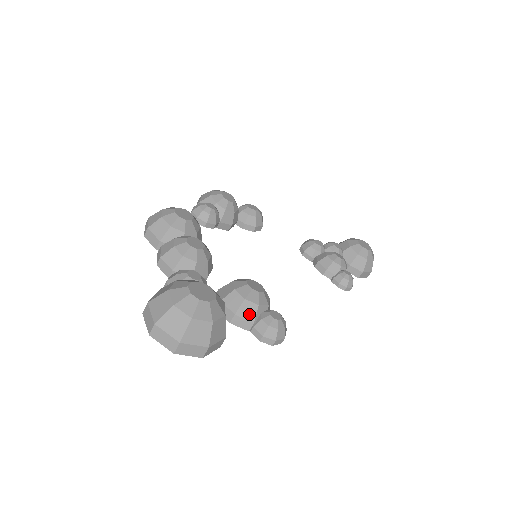
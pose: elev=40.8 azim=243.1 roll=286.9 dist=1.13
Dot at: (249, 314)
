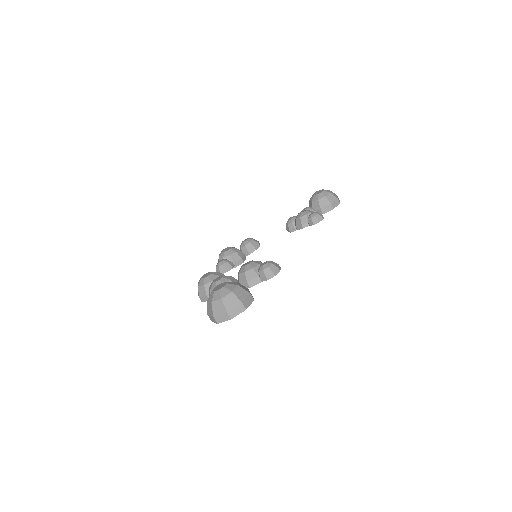
Dot at: (253, 276)
